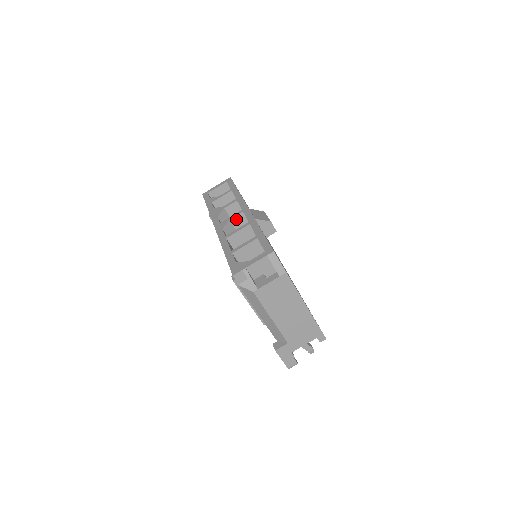
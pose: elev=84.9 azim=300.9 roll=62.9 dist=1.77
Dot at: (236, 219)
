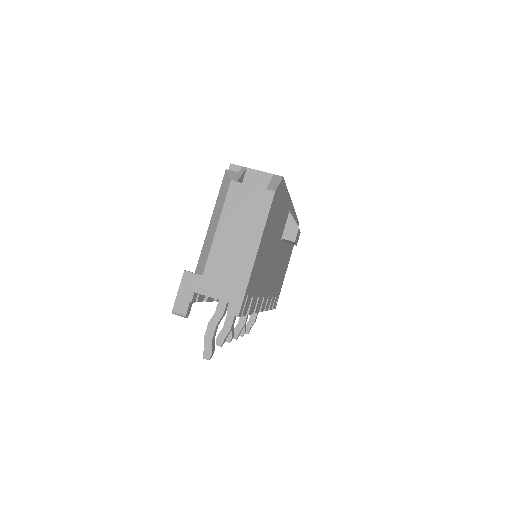
Dot at: occluded
